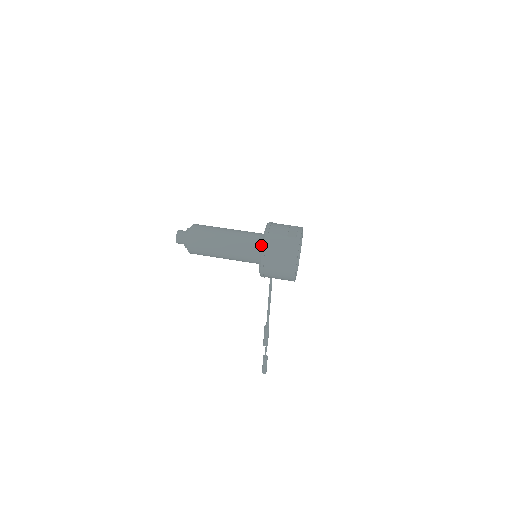
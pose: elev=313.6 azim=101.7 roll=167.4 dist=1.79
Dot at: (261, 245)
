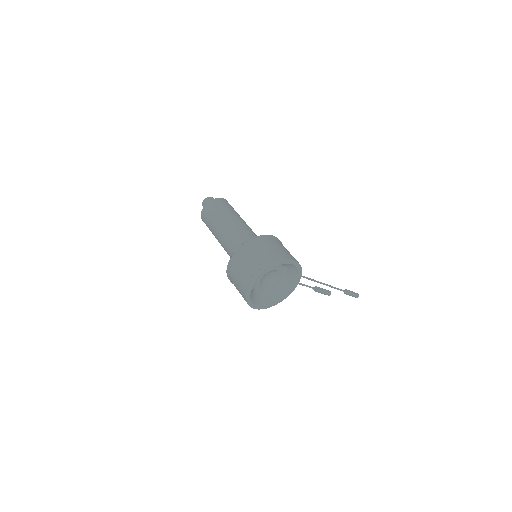
Dot at: occluded
